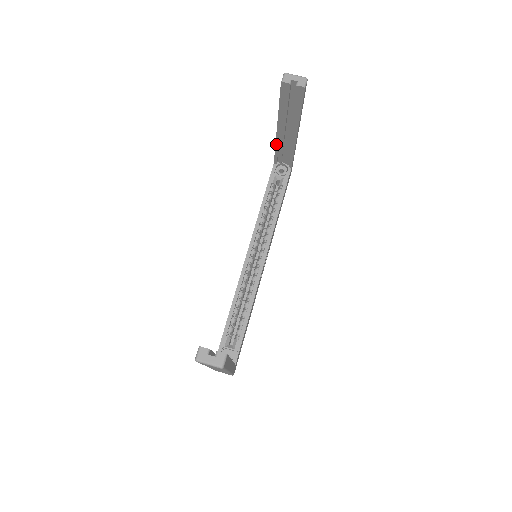
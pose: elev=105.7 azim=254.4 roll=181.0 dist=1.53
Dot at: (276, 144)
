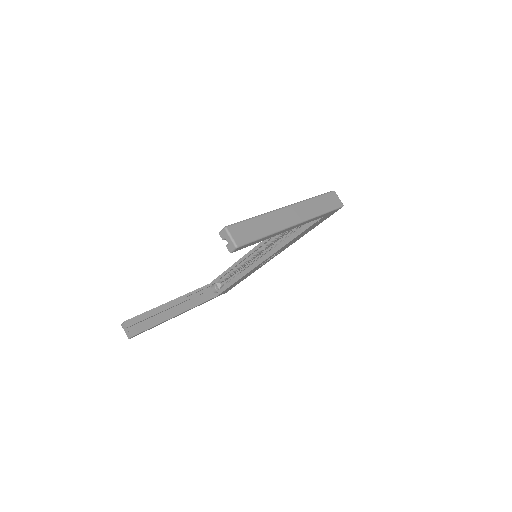
Dot at: occluded
